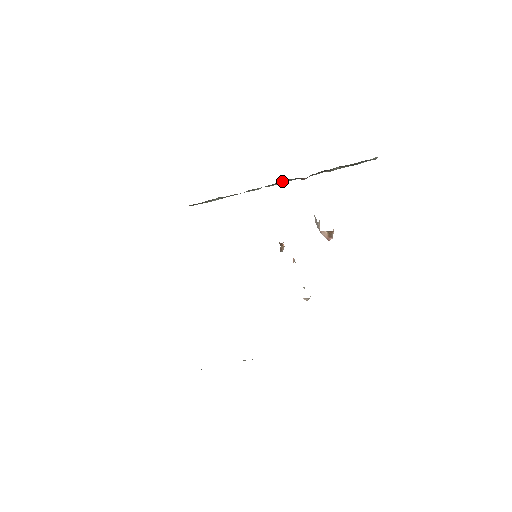
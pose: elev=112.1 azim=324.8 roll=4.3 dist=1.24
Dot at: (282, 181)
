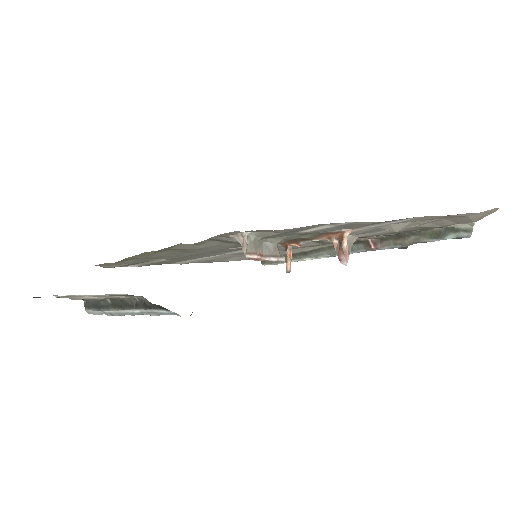
Dot at: occluded
